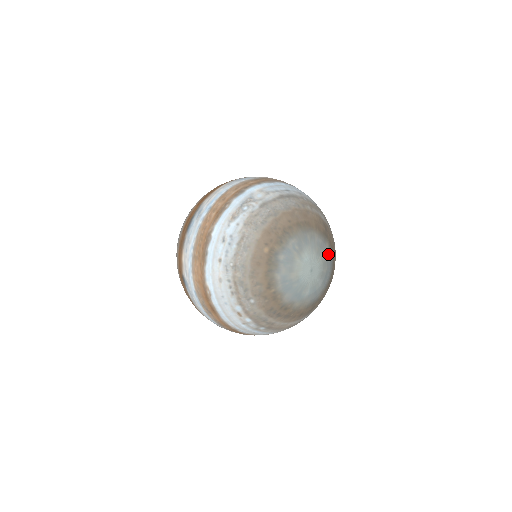
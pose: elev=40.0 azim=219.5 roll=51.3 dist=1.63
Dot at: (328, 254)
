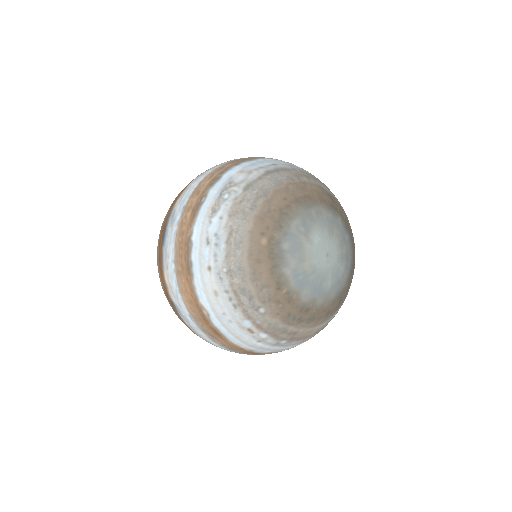
Dot at: (343, 230)
